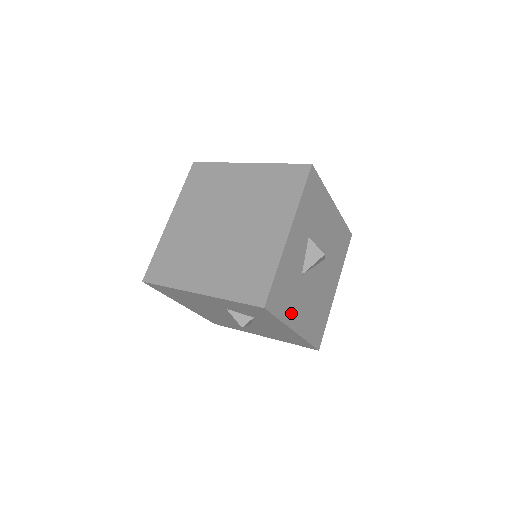
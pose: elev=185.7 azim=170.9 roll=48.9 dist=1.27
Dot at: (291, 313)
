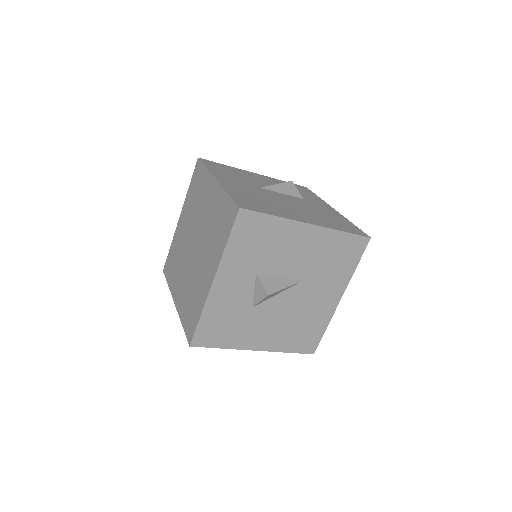
Dot at: (242, 339)
